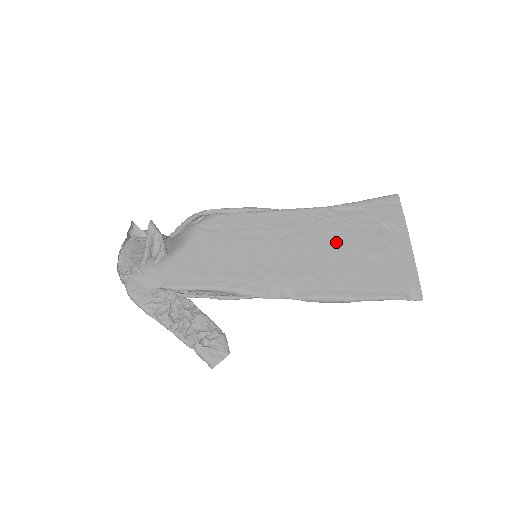
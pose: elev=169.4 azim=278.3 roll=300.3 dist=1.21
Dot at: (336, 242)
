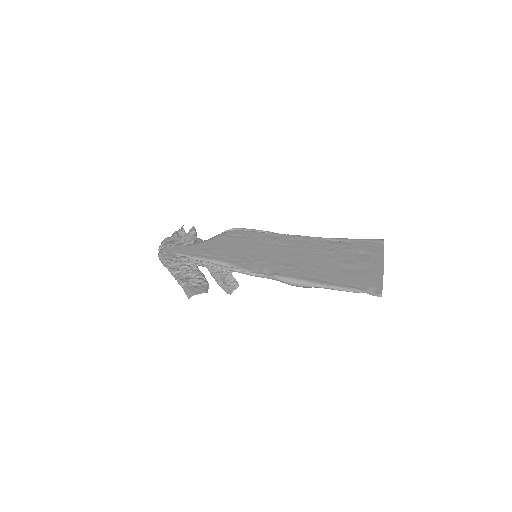
Dot at: (319, 254)
